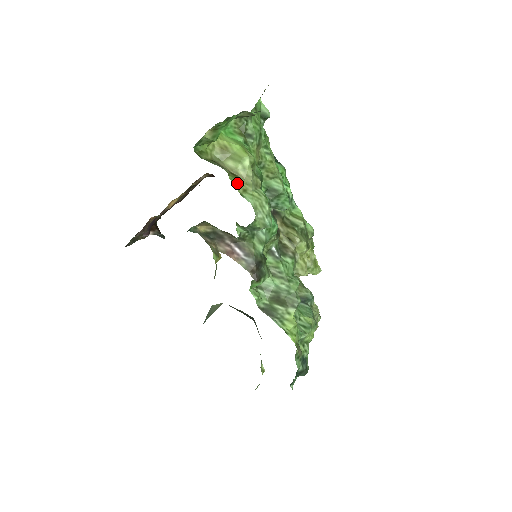
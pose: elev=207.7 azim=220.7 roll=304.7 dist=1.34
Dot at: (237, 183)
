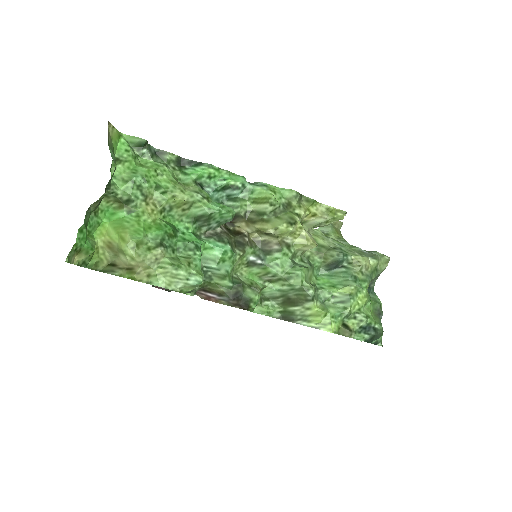
Dot at: (135, 277)
